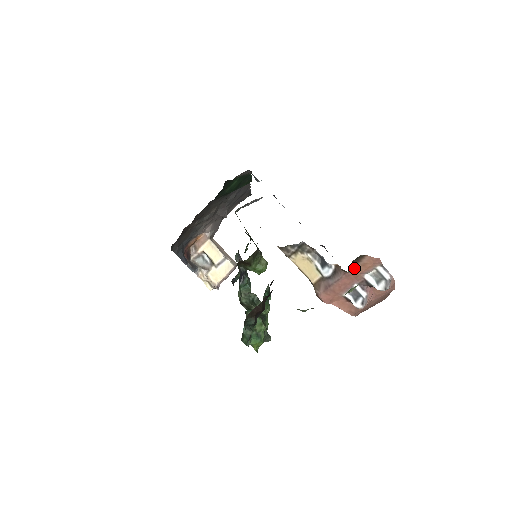
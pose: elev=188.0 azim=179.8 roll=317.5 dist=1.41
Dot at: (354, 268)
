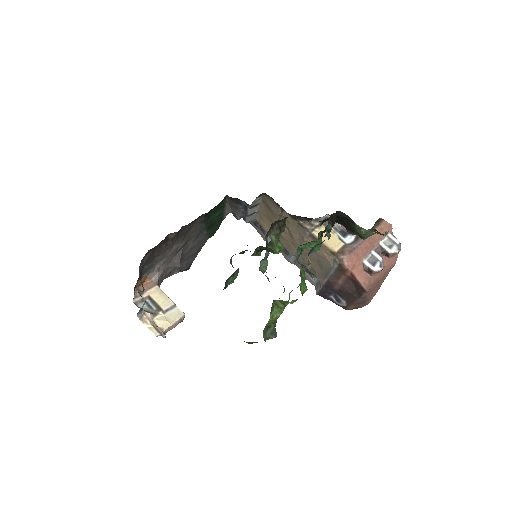
Dot at: occluded
